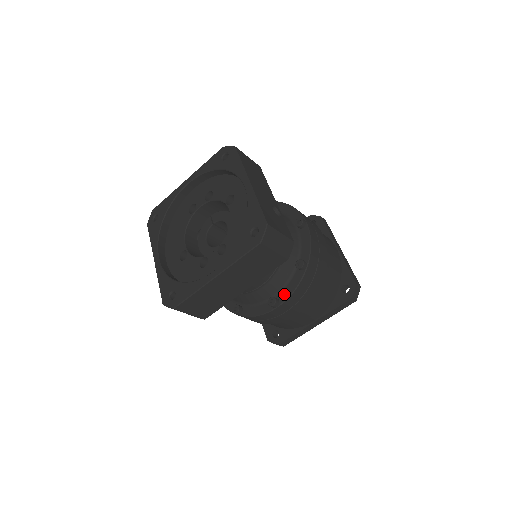
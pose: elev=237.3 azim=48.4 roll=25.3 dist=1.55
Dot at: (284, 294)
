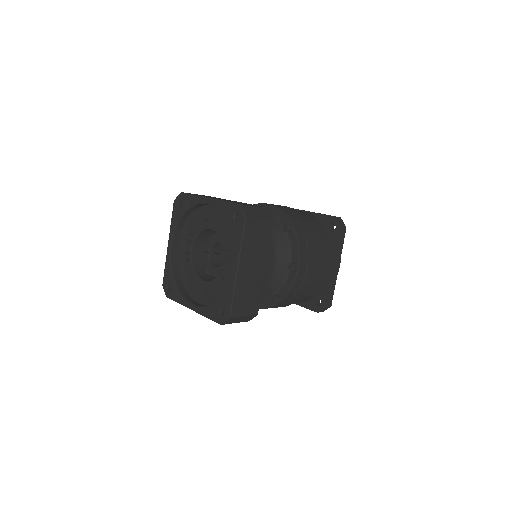
Dot at: (294, 256)
